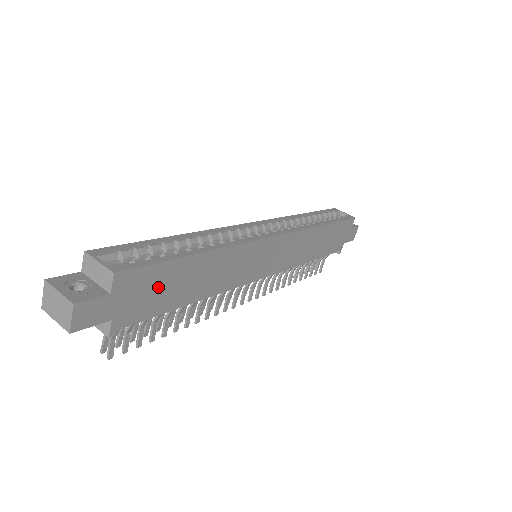
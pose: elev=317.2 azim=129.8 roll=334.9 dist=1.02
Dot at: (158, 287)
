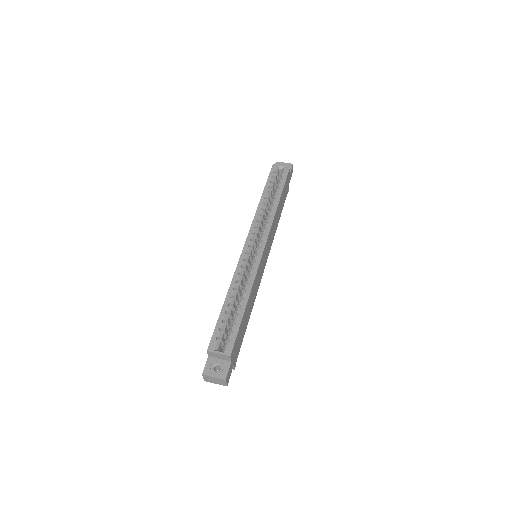
Dot at: (240, 335)
